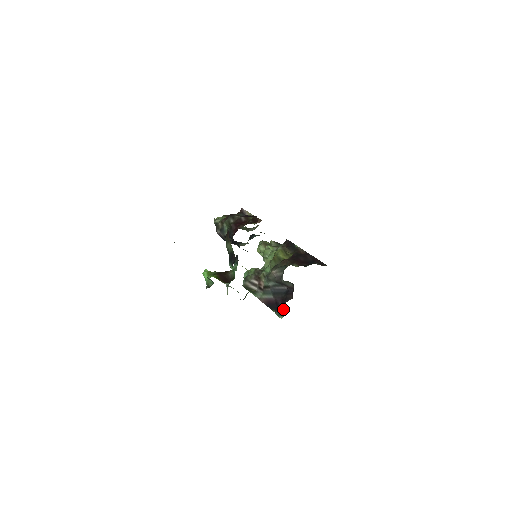
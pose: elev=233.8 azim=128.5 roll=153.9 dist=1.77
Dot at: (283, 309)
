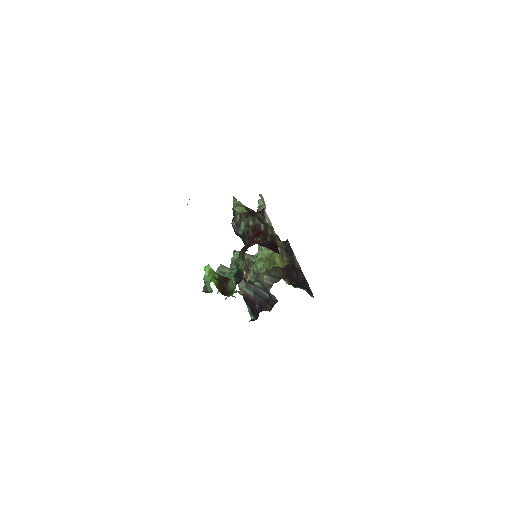
Dot at: (257, 313)
